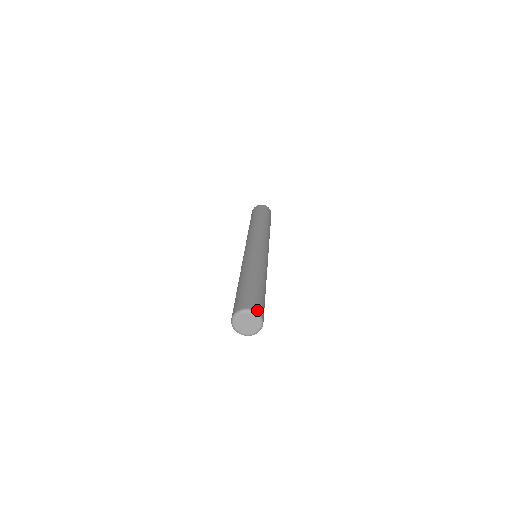
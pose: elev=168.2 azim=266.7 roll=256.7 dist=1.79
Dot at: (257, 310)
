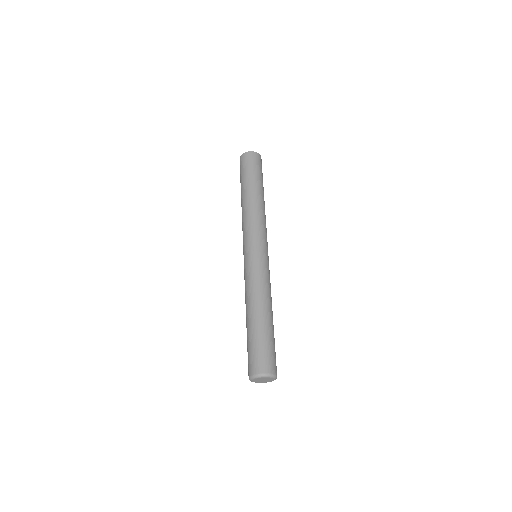
Dot at: (272, 372)
